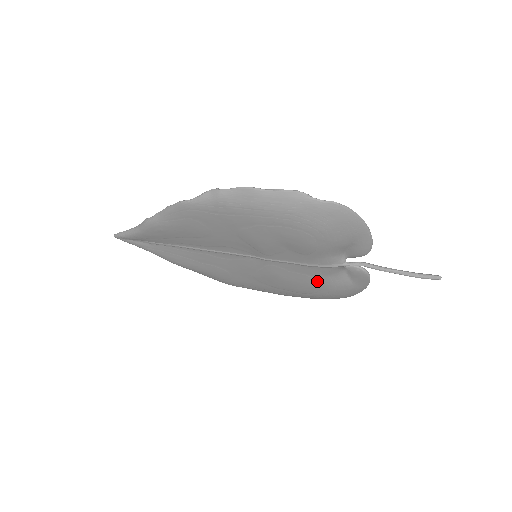
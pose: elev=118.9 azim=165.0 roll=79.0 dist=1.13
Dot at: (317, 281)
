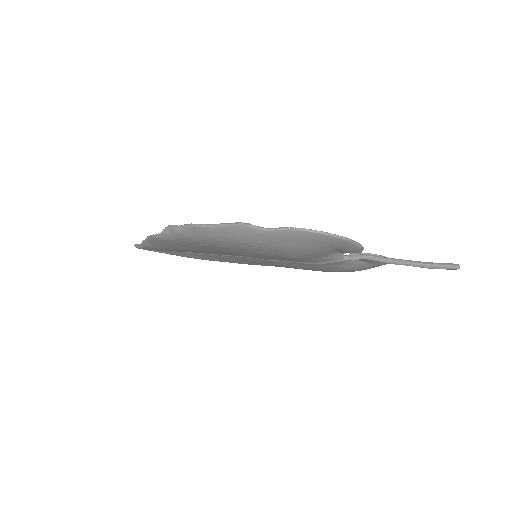
Dot at: (329, 268)
